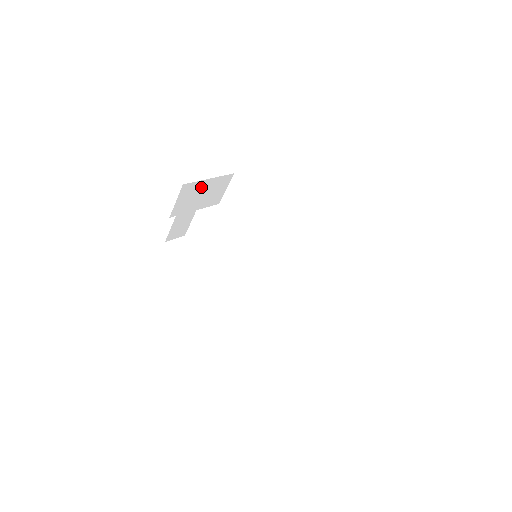
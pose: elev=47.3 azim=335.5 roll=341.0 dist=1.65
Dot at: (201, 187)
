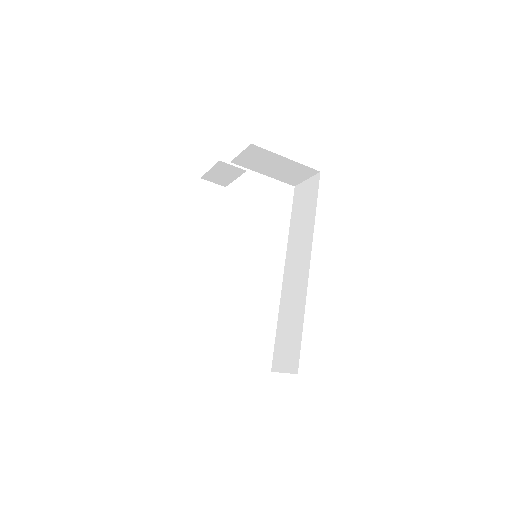
Dot at: (275, 159)
